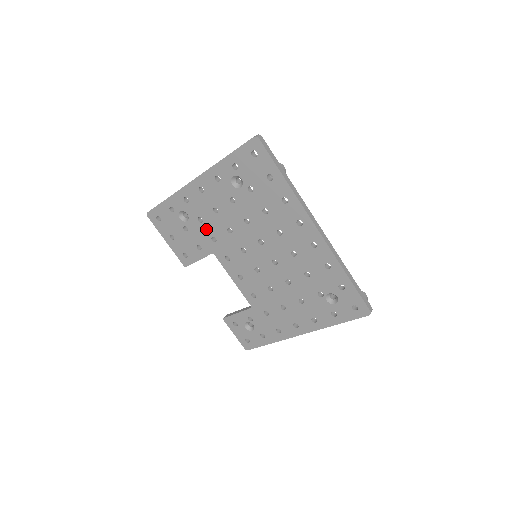
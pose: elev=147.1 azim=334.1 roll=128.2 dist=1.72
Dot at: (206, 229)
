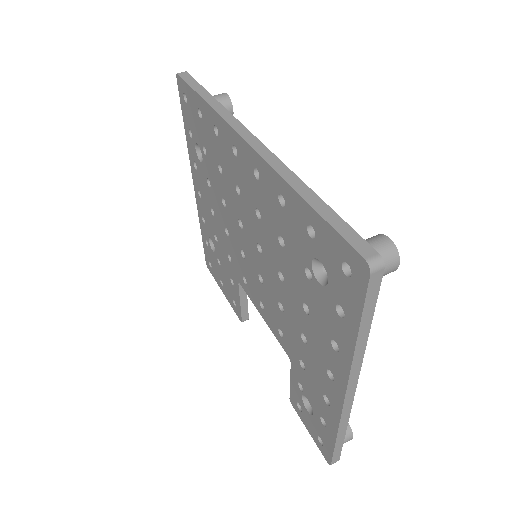
Dot at: (222, 248)
